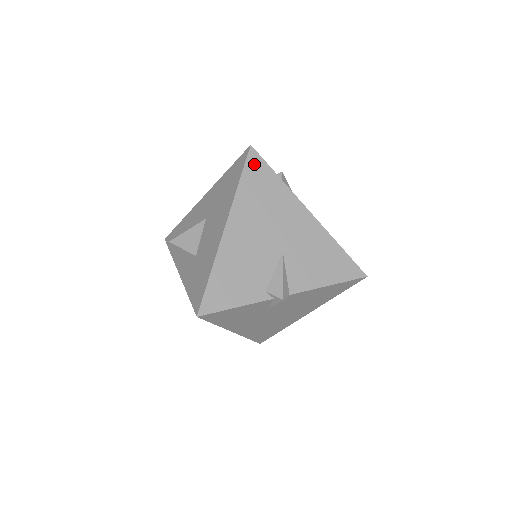
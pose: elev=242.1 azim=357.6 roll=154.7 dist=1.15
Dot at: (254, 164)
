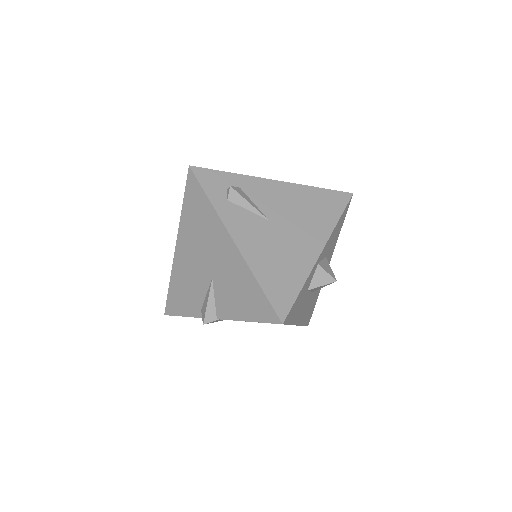
Dot at: (192, 186)
